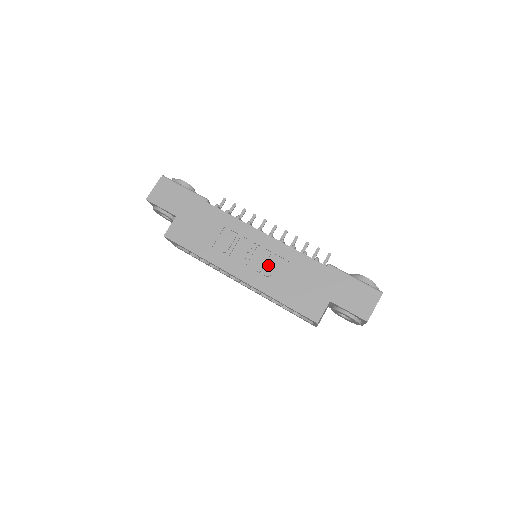
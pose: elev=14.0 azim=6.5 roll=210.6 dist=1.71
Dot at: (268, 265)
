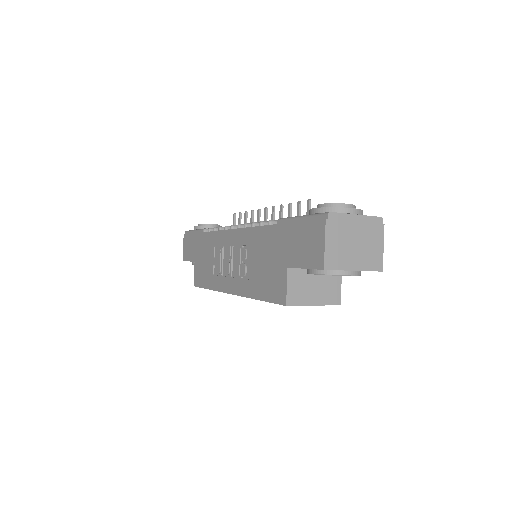
Dot at: (241, 262)
